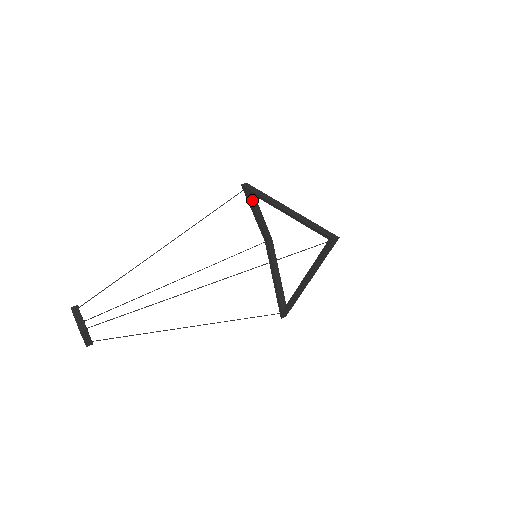
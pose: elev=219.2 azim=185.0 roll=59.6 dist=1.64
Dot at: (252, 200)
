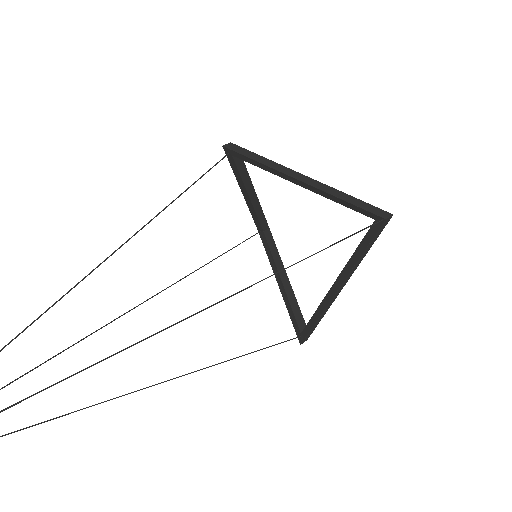
Dot at: (240, 170)
